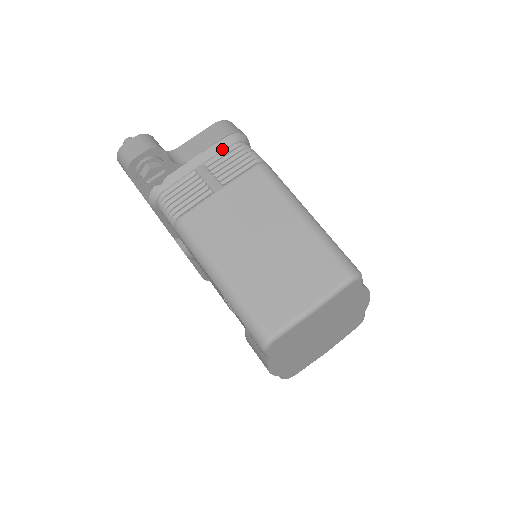
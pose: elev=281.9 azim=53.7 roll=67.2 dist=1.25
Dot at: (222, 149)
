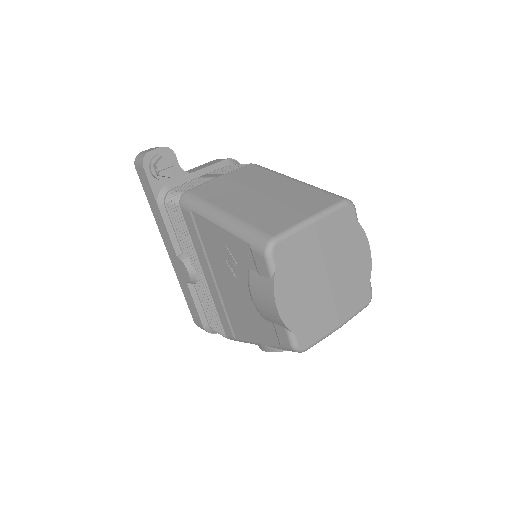
Dot at: (222, 167)
